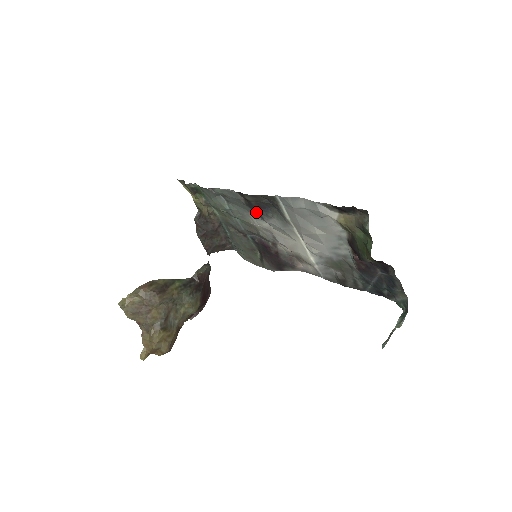
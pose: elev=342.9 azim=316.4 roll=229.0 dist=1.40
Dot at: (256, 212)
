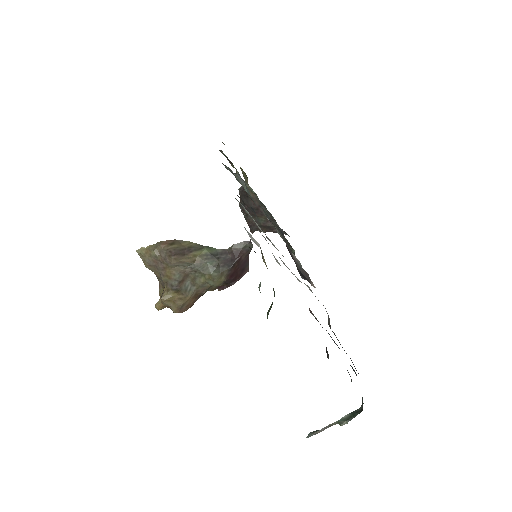
Dot at: occluded
